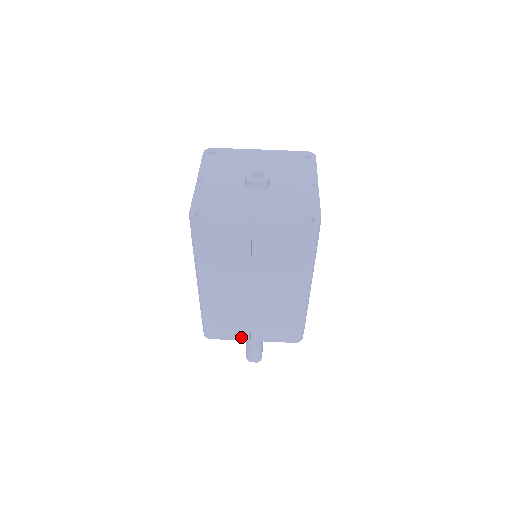
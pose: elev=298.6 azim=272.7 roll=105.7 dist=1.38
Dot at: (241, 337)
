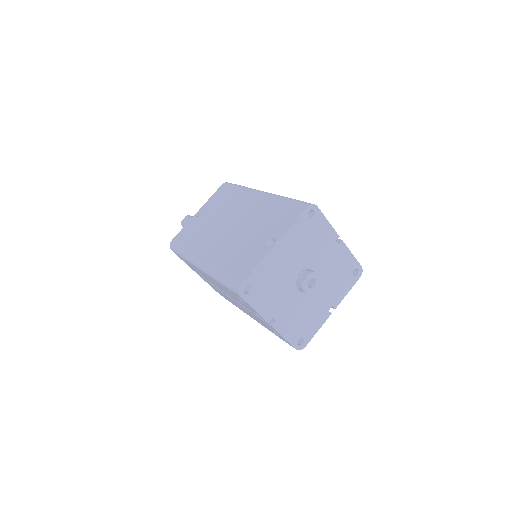
Dot at: occluded
